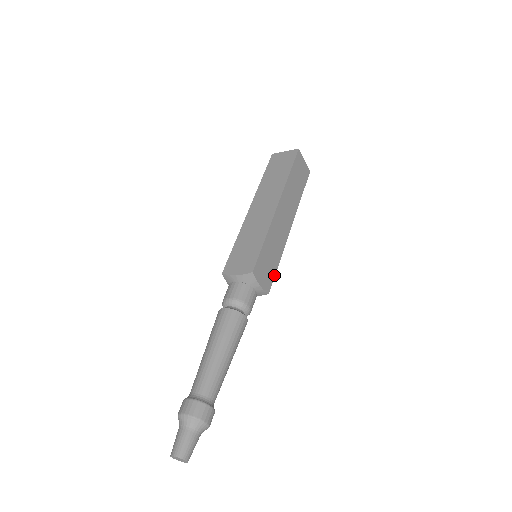
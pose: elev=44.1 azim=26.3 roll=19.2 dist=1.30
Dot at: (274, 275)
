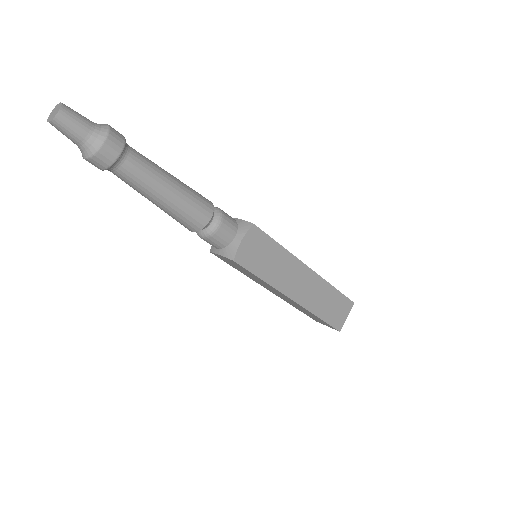
Dot at: (251, 270)
